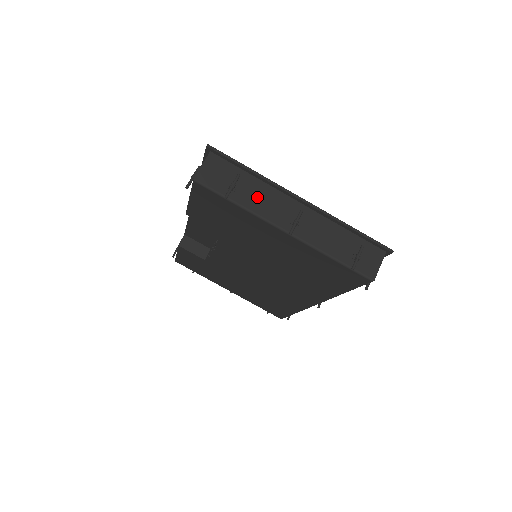
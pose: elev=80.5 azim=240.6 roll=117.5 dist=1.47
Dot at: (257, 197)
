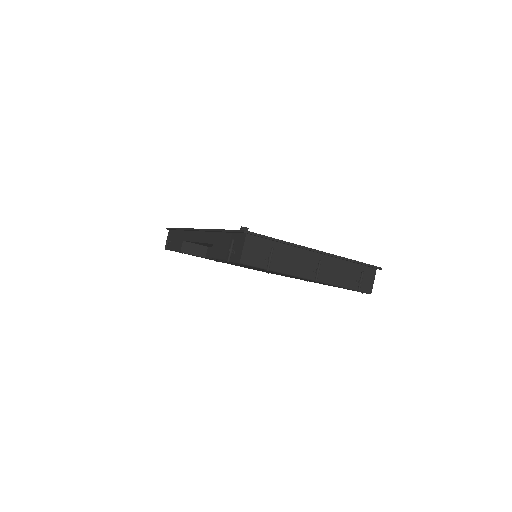
Dot at: (287, 260)
